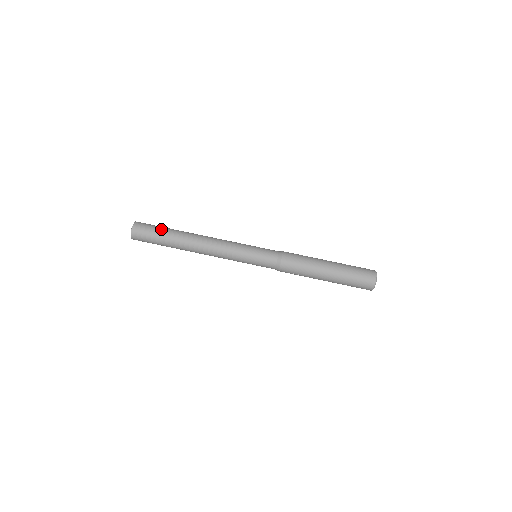
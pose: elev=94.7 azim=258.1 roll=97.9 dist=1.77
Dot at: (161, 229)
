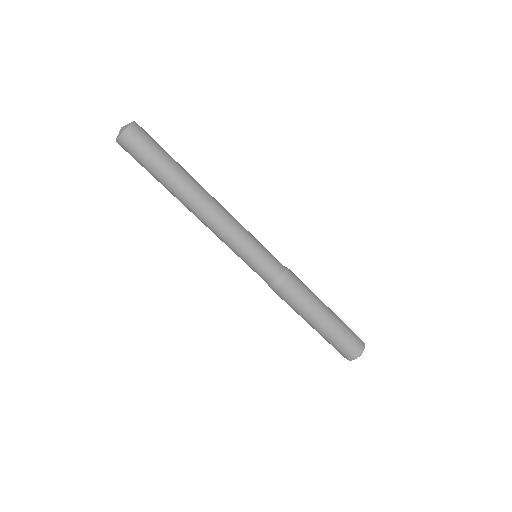
Dot at: (162, 157)
